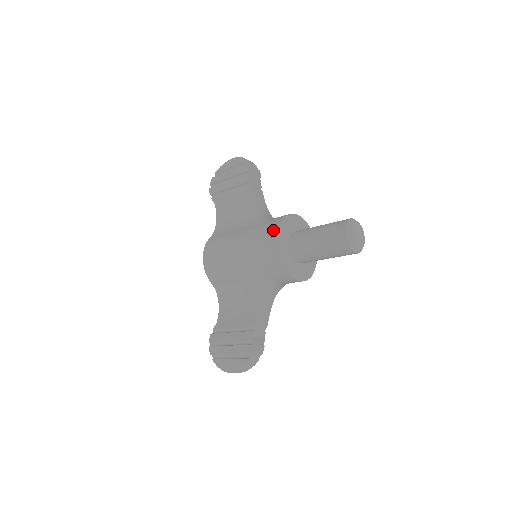
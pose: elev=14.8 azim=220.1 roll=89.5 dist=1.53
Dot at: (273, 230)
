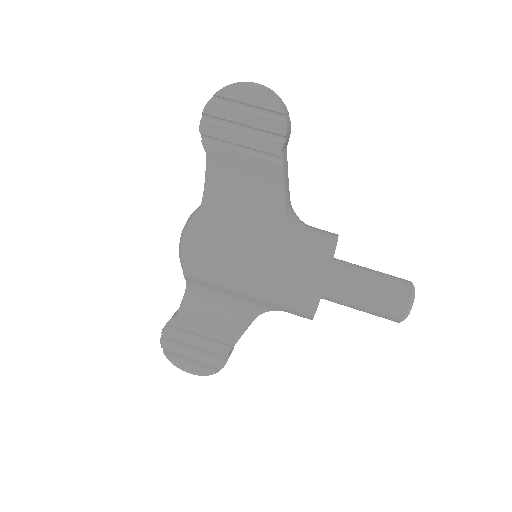
Dot at: (318, 277)
